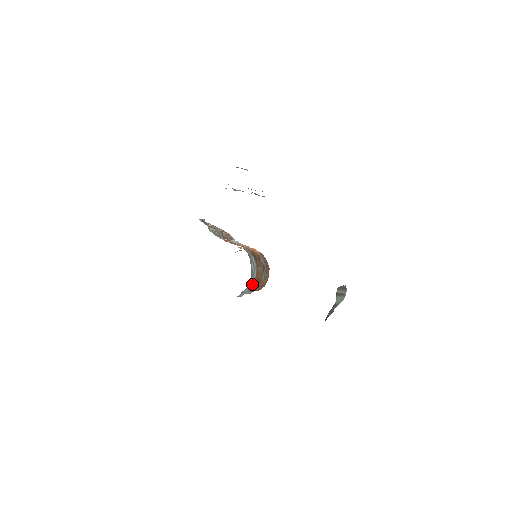
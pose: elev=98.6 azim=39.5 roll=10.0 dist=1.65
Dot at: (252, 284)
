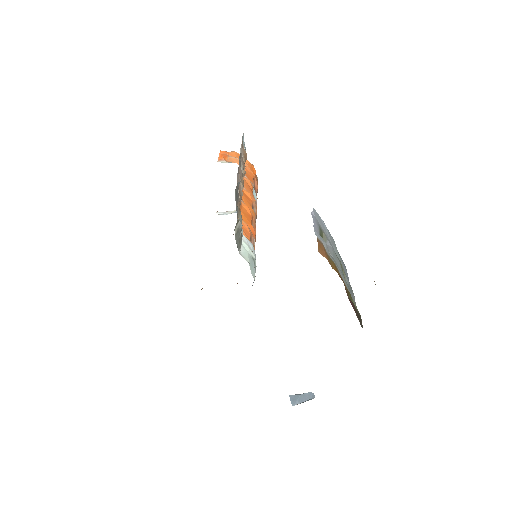
Dot at: occluded
